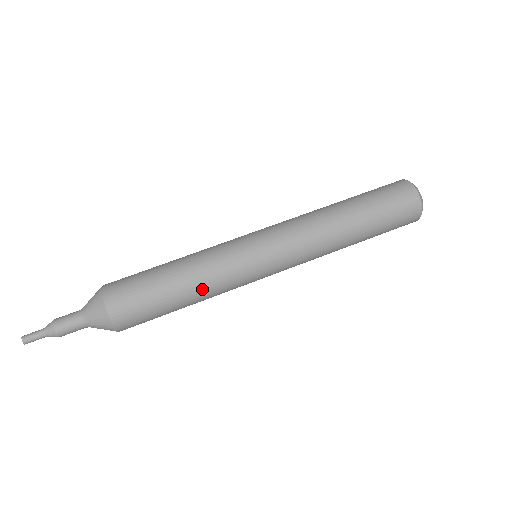
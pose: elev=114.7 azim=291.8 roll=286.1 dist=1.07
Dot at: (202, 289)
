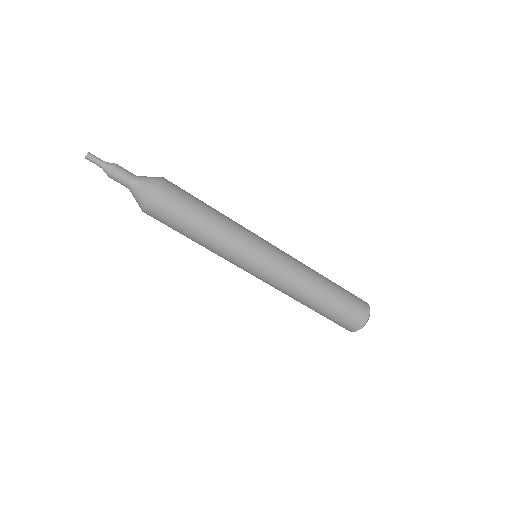
Dot at: occluded
